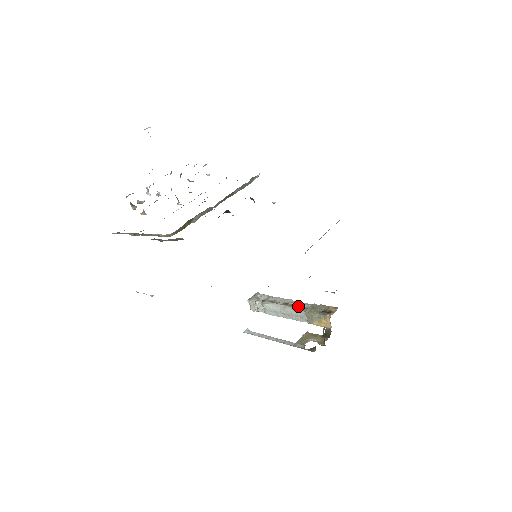
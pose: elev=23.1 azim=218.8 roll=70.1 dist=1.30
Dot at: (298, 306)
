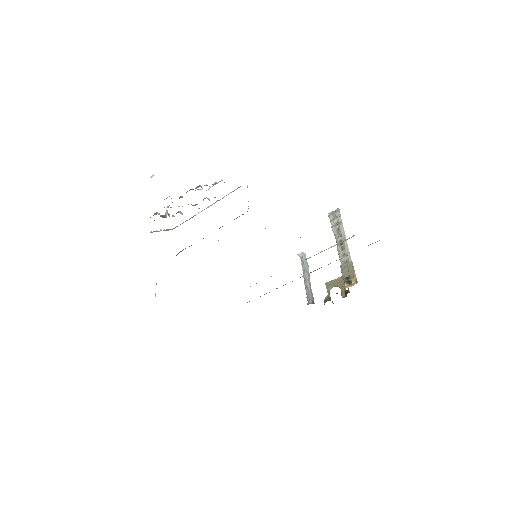
Dot at: (344, 254)
